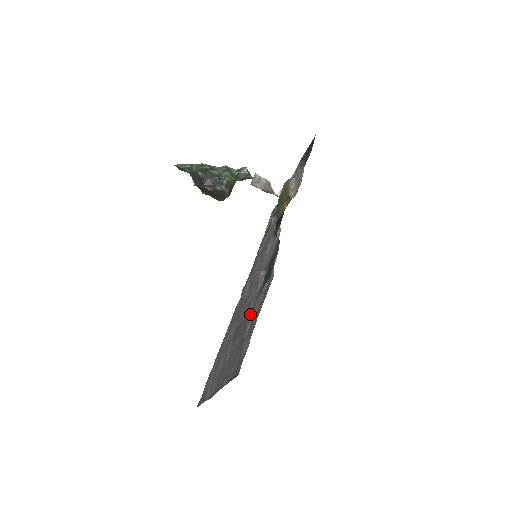
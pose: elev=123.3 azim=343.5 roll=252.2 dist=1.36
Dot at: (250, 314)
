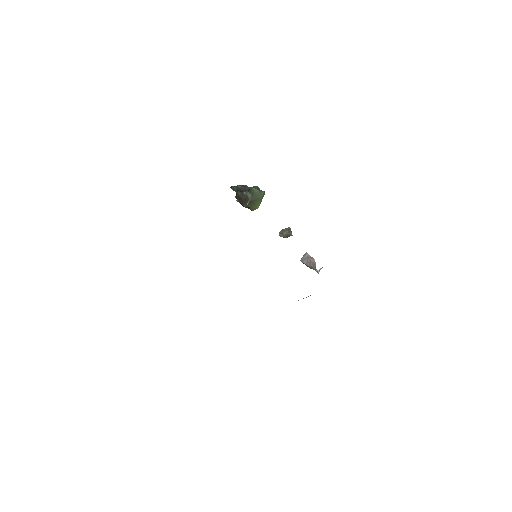
Dot at: occluded
